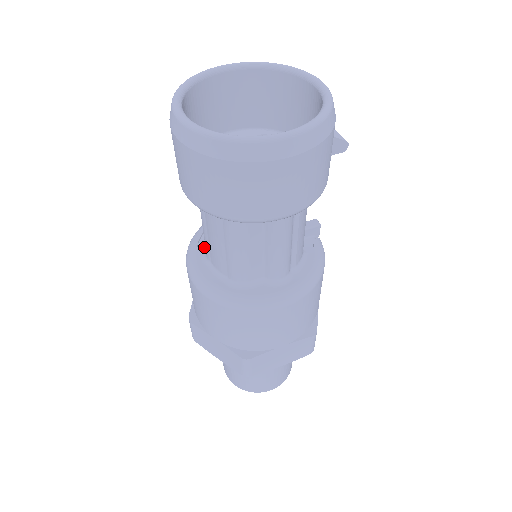
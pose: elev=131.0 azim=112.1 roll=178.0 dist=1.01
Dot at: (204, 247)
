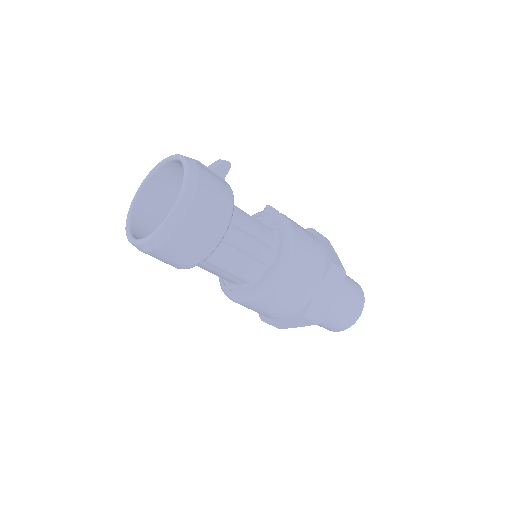
Dot at: occluded
